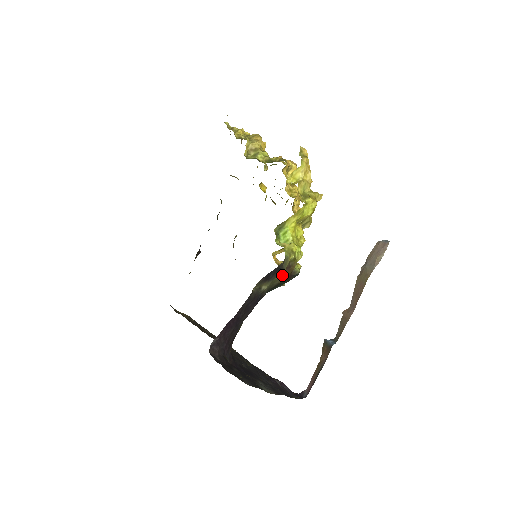
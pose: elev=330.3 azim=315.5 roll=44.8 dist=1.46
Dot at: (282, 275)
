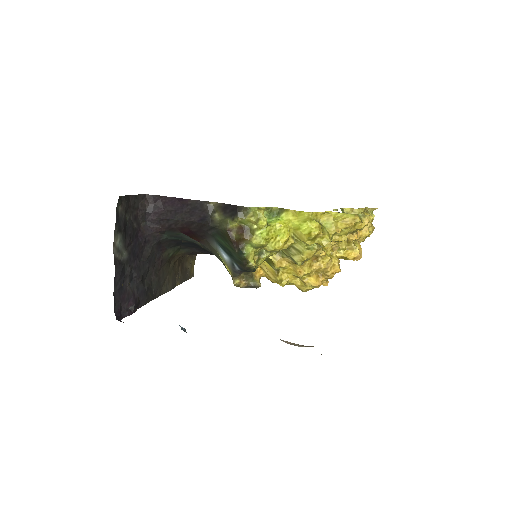
Dot at: (234, 230)
